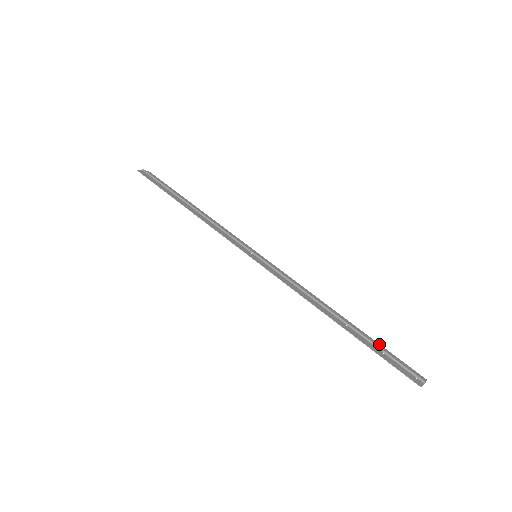
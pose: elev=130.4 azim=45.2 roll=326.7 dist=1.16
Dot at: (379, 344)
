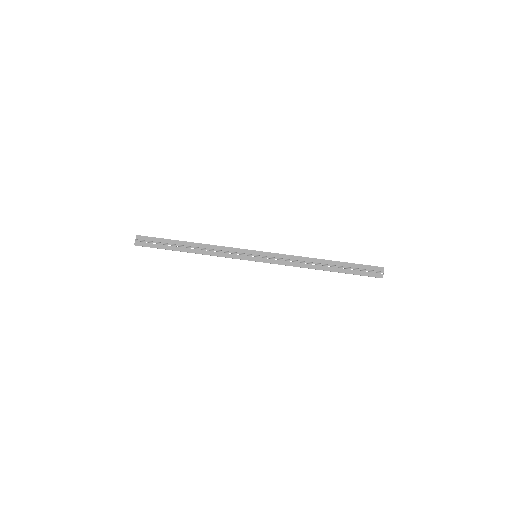
Dot at: (352, 264)
